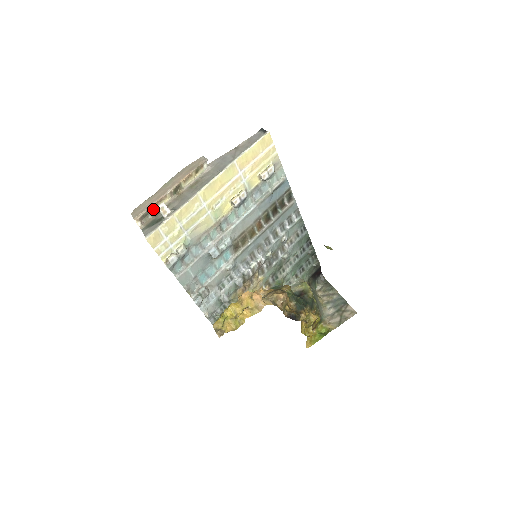
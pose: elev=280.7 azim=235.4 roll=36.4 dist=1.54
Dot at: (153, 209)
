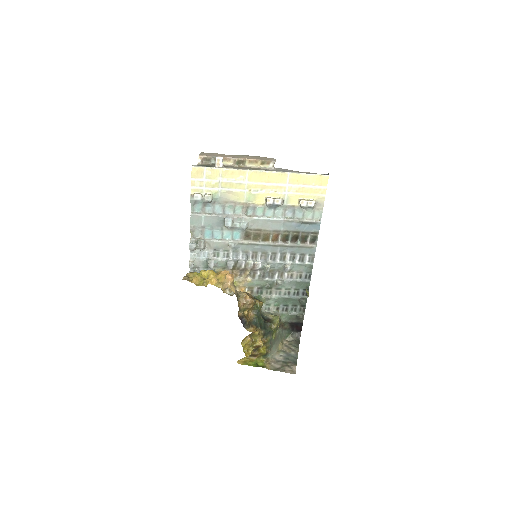
Dot at: occluded
